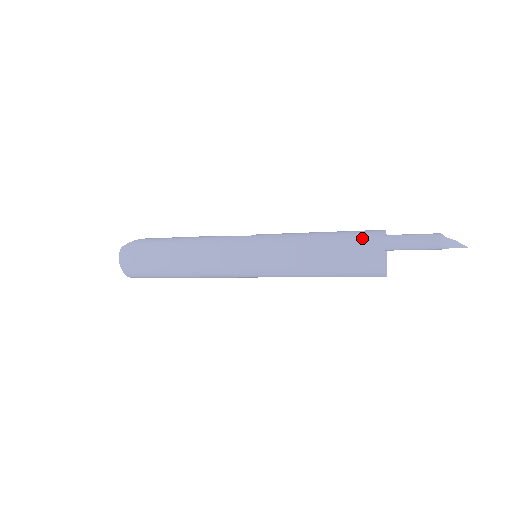
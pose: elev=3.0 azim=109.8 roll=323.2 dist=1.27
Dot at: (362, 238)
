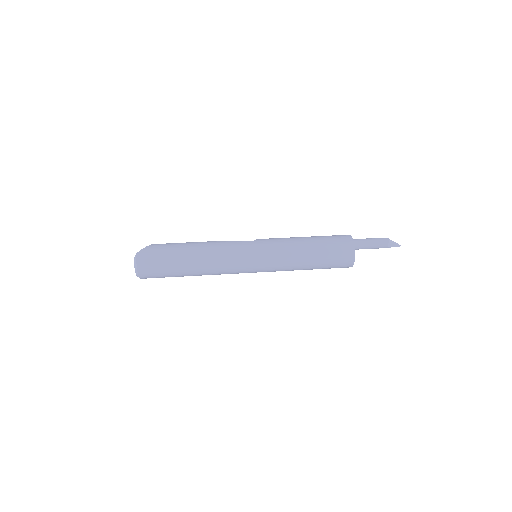
Dot at: (339, 242)
